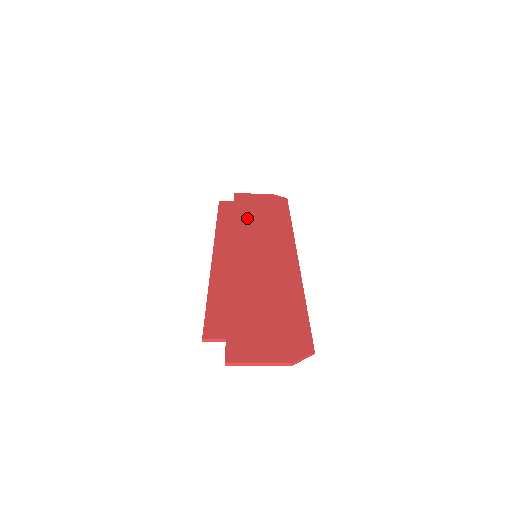
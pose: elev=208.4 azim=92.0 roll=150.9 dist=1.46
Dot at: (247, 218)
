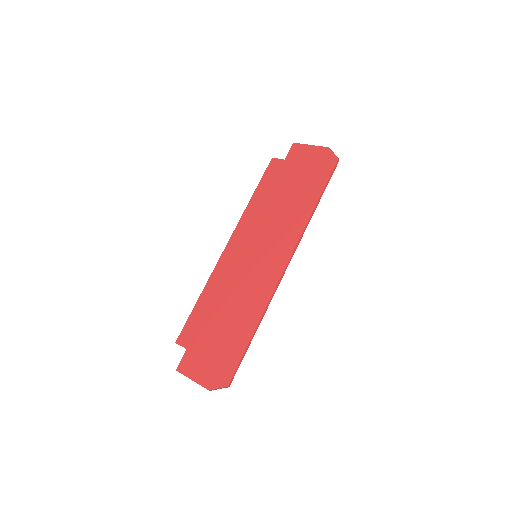
Dot at: (279, 193)
